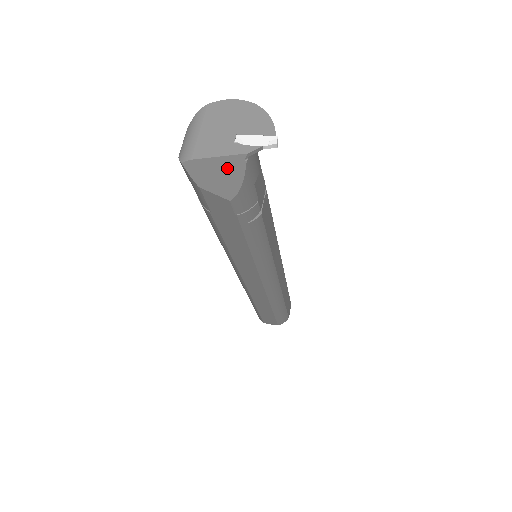
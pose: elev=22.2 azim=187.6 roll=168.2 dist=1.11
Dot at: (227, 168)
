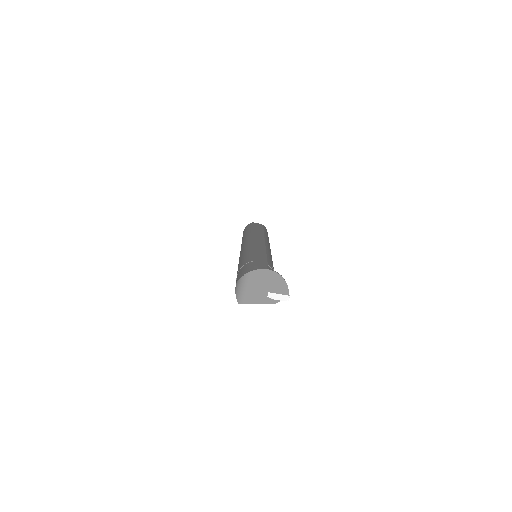
Dot at: occluded
